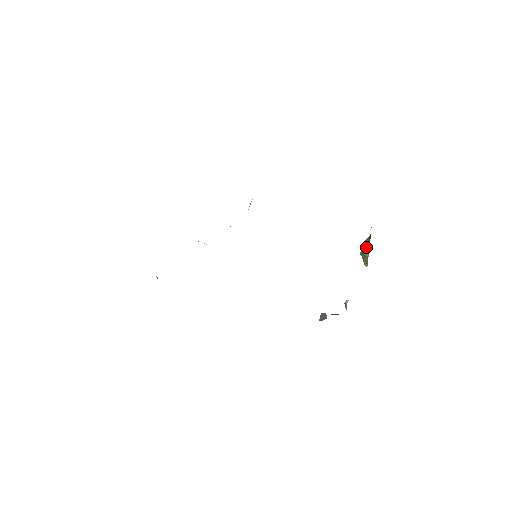
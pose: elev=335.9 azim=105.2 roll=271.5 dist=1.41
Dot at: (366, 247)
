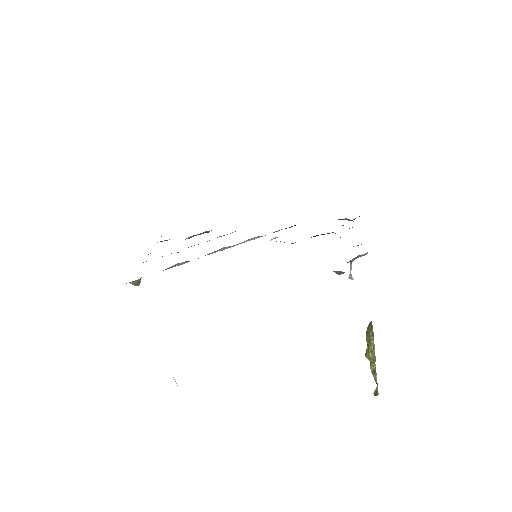
Dot at: occluded
